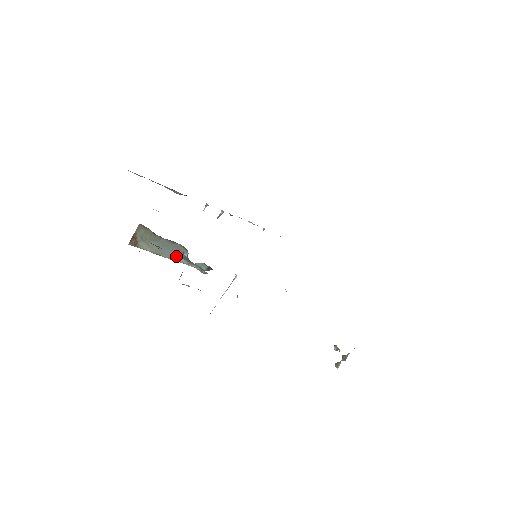
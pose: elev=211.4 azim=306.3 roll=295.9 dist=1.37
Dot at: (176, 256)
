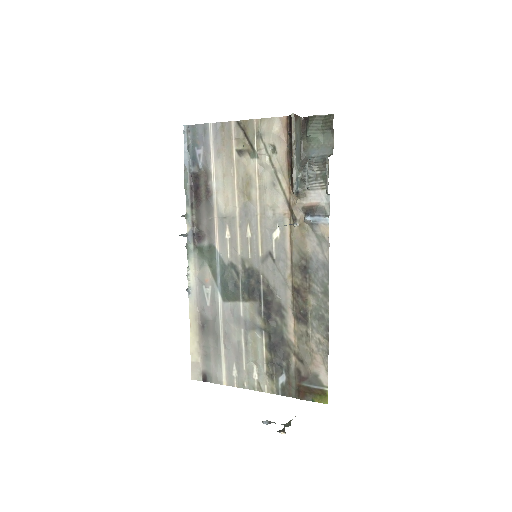
Dot at: (297, 158)
